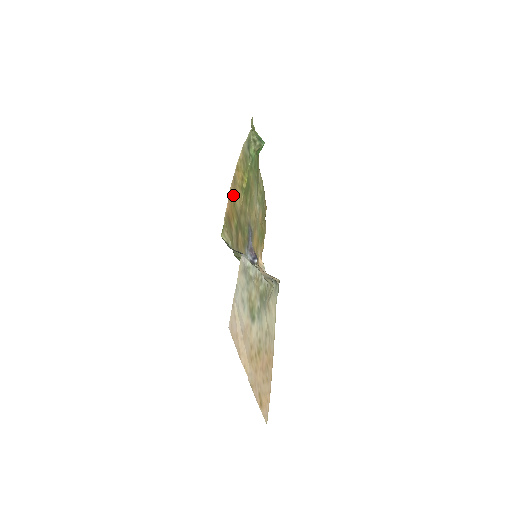
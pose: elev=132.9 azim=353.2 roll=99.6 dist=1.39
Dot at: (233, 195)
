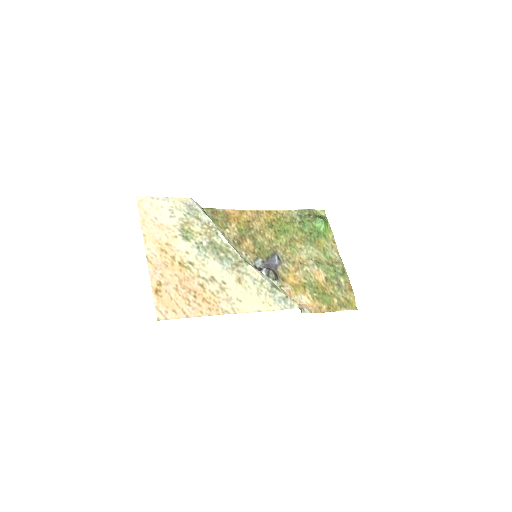
Dot at: (250, 217)
